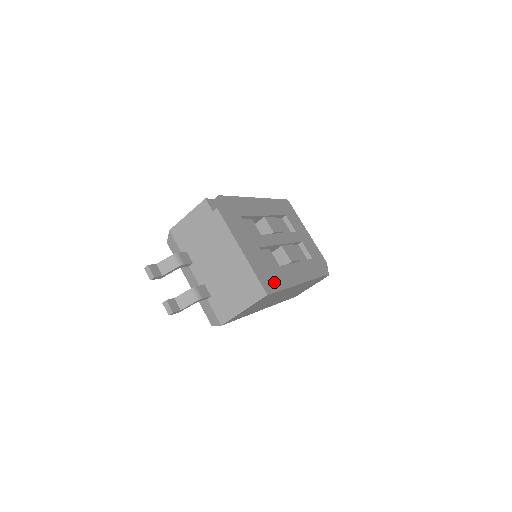
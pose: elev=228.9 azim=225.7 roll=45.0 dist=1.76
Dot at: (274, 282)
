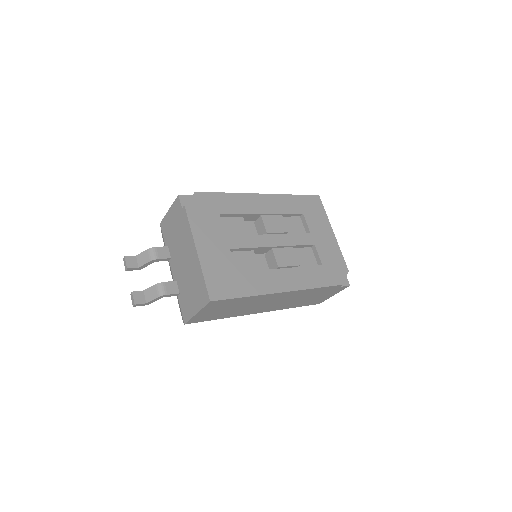
Dot at: (231, 288)
